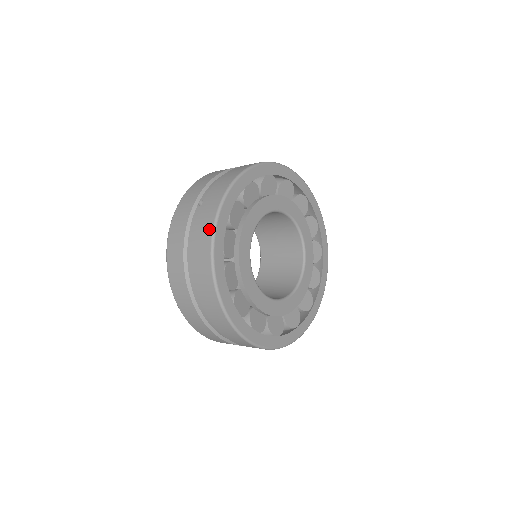
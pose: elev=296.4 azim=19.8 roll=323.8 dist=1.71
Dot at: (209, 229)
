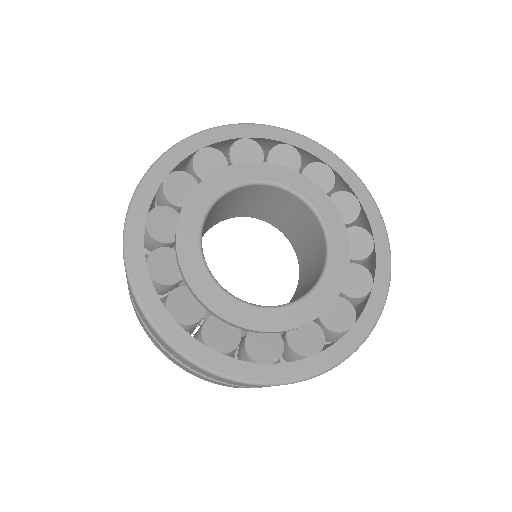
Dot at: occluded
